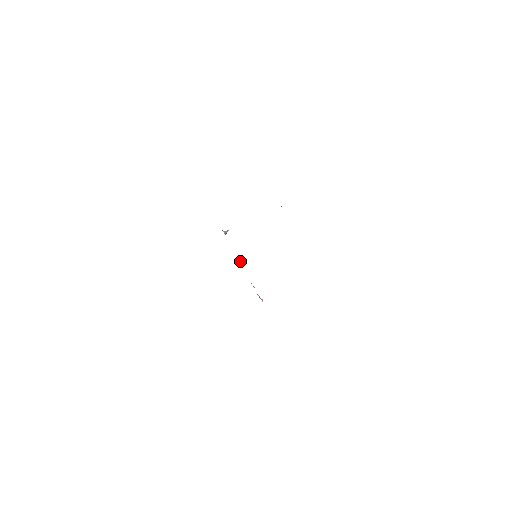
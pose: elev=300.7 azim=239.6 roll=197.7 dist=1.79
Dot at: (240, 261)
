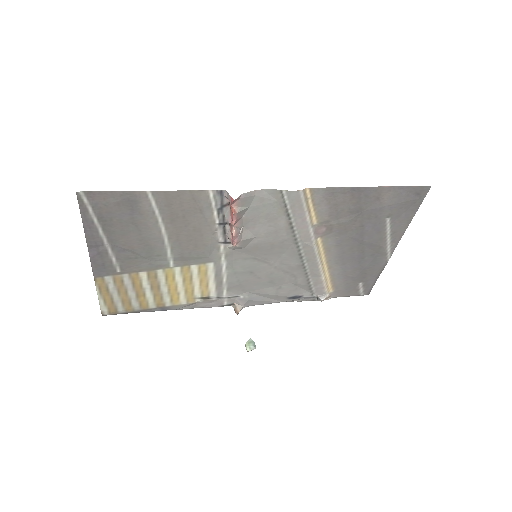
Dot at: (252, 345)
